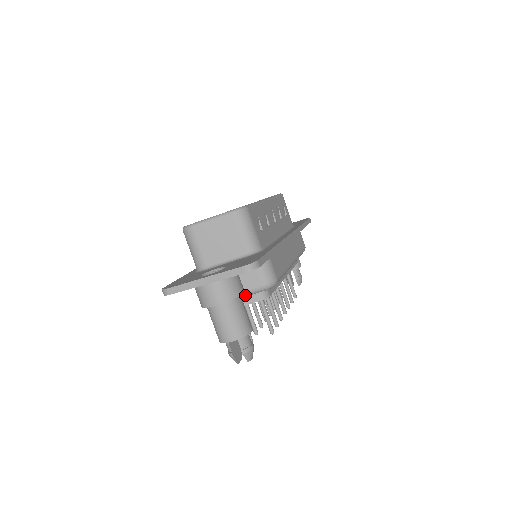
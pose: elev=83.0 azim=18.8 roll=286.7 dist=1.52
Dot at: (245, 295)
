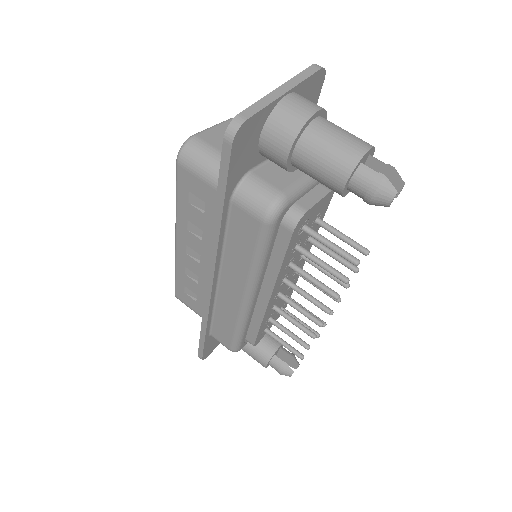
Dot at: occluded
